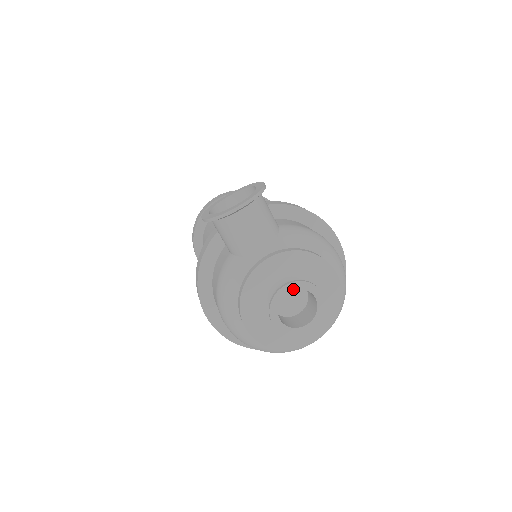
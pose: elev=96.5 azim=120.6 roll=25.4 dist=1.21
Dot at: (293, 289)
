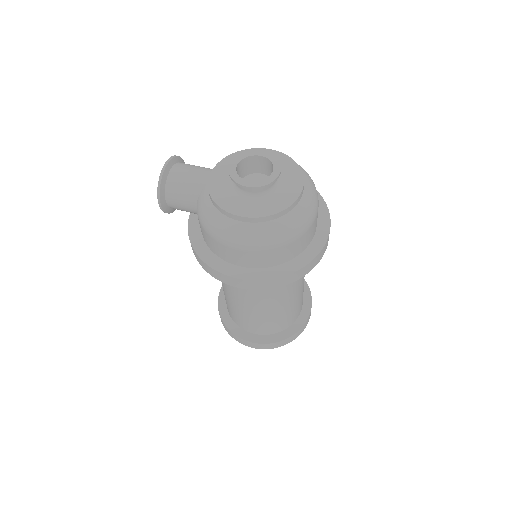
Dot at: (238, 162)
